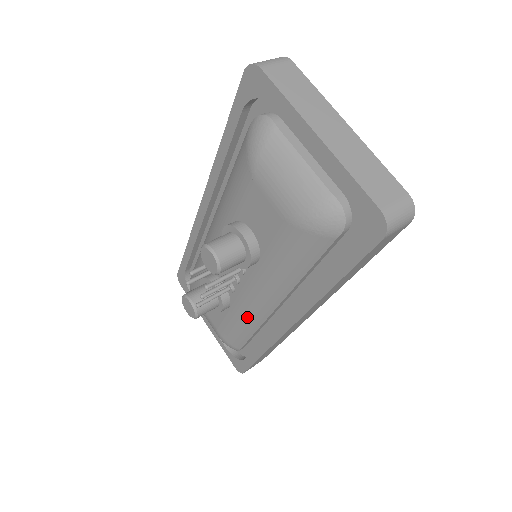
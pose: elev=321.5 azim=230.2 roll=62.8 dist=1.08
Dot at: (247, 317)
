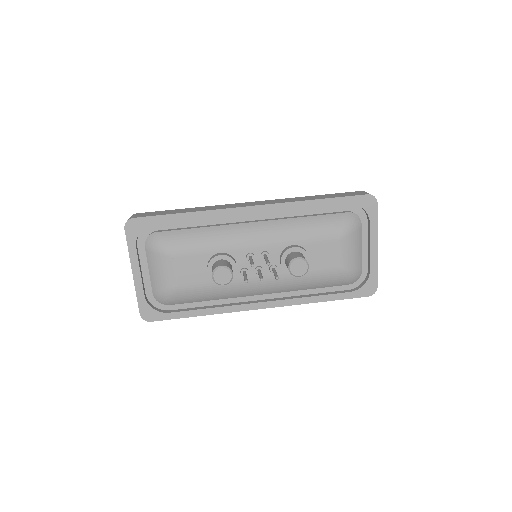
Dot at: (231, 292)
